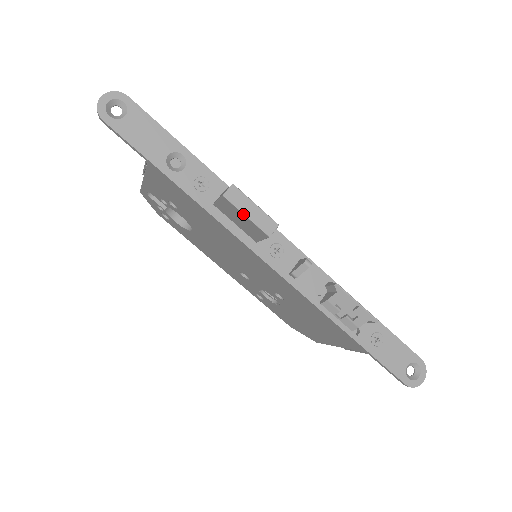
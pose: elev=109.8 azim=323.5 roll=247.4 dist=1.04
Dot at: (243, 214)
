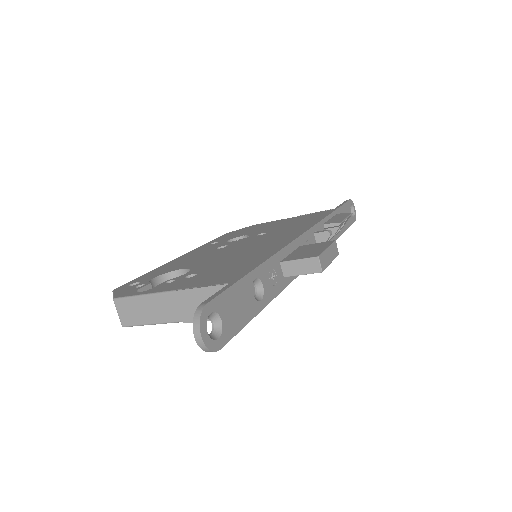
Dot at: (329, 264)
